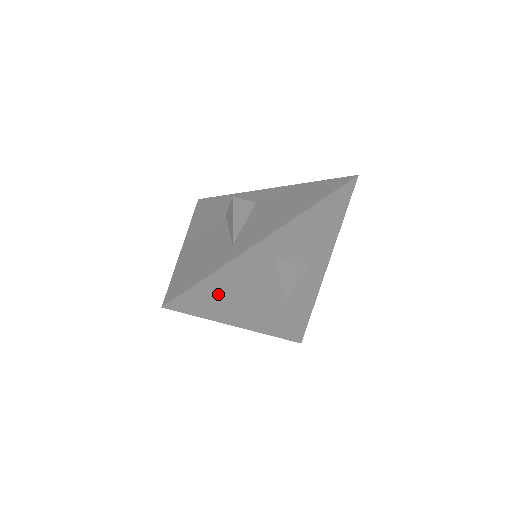
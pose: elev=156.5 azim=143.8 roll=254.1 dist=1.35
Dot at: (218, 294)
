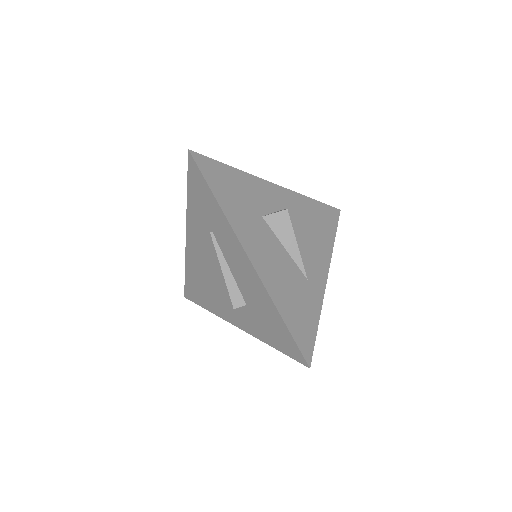
Dot at: occluded
